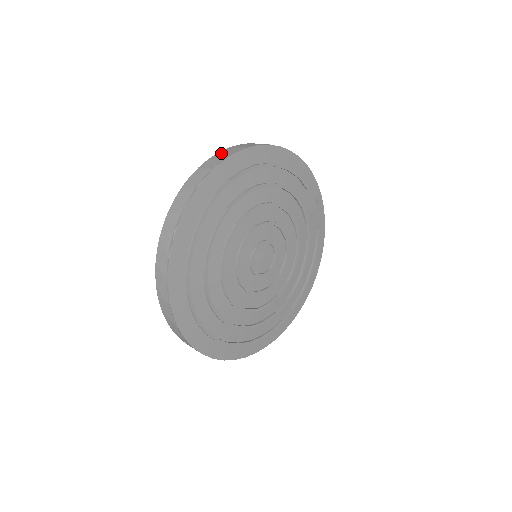
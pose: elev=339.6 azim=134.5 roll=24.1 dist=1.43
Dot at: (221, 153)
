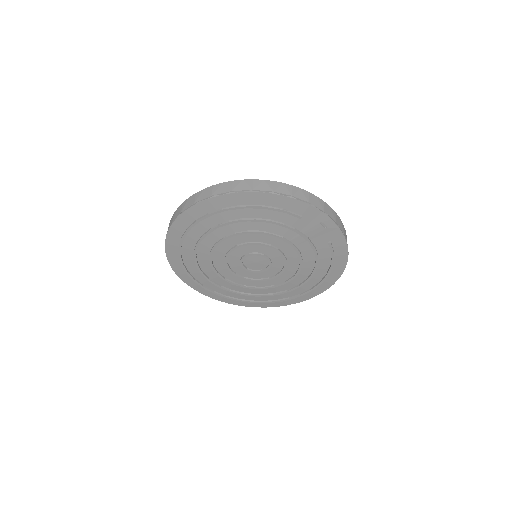
Dot at: (197, 194)
